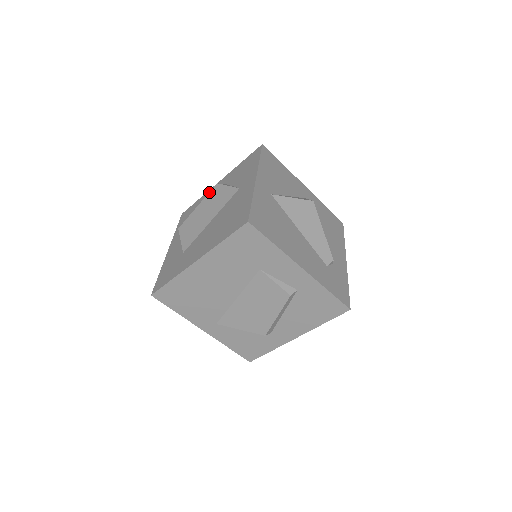
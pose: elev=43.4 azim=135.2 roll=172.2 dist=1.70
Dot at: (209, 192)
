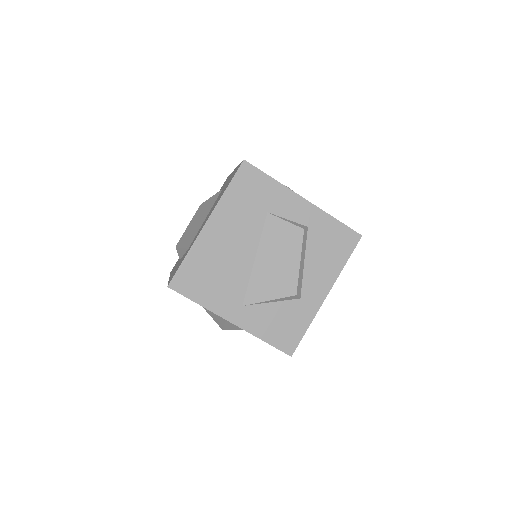
Dot at: occluded
